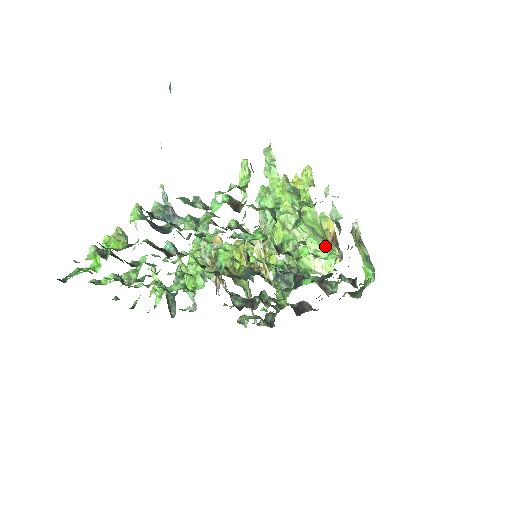
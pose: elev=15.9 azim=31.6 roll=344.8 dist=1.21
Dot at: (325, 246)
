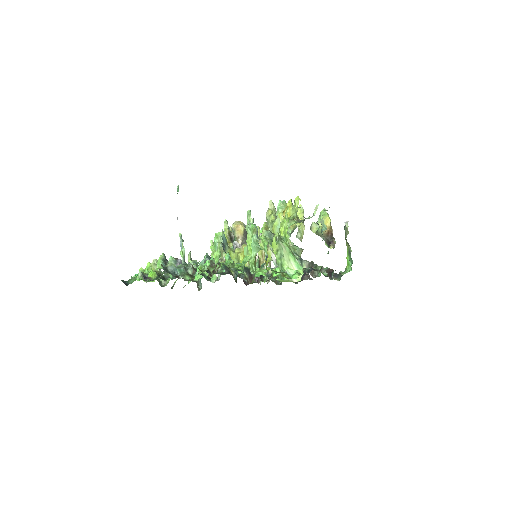
Dot at: (298, 262)
